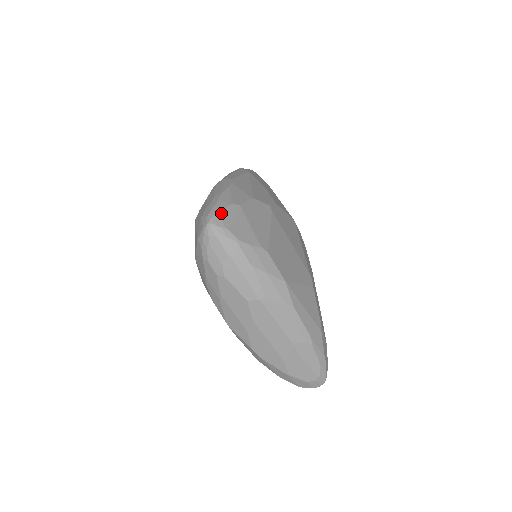
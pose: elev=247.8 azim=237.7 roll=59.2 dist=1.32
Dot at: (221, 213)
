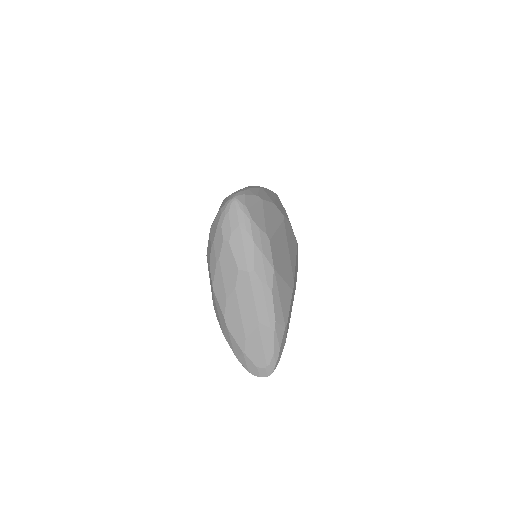
Dot at: (247, 196)
